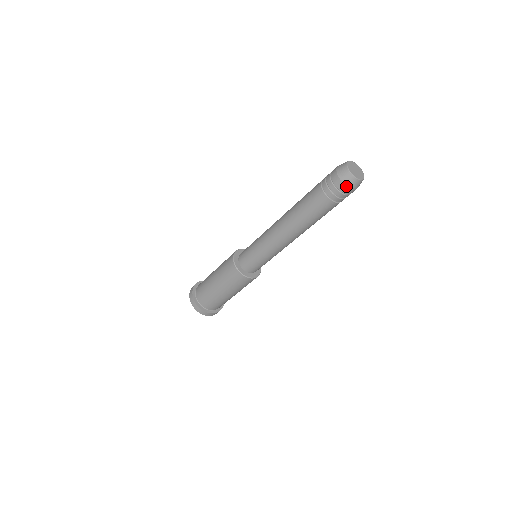
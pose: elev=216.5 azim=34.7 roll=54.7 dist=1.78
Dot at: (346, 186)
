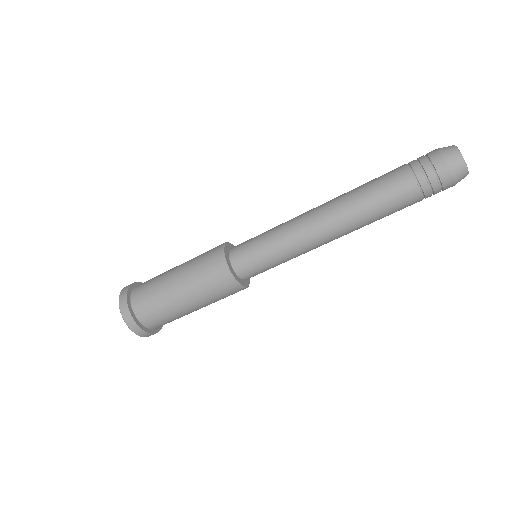
Dot at: (453, 179)
